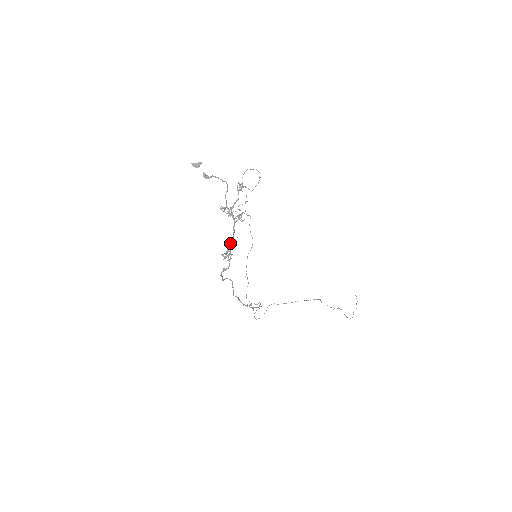
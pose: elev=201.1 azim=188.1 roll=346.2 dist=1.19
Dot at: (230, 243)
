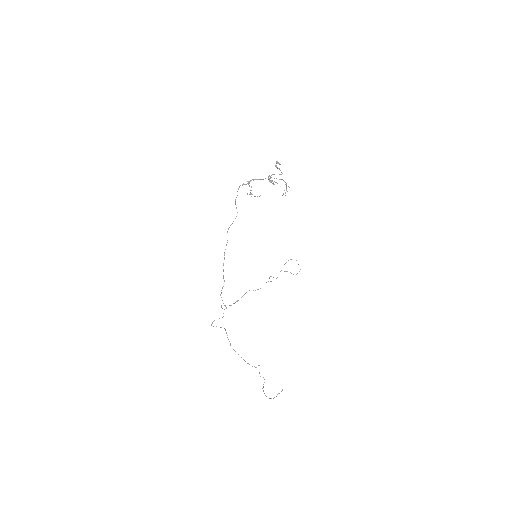
Dot at: (258, 179)
